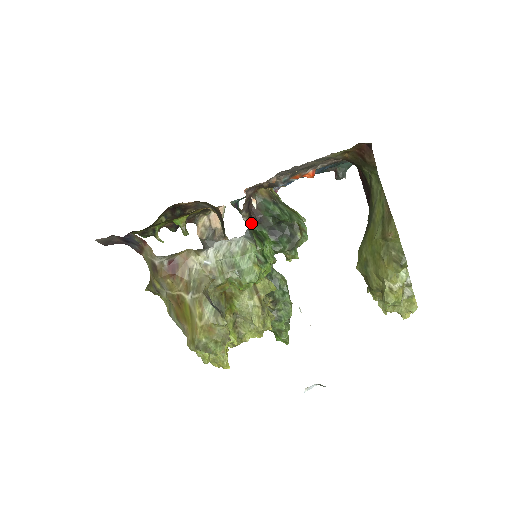
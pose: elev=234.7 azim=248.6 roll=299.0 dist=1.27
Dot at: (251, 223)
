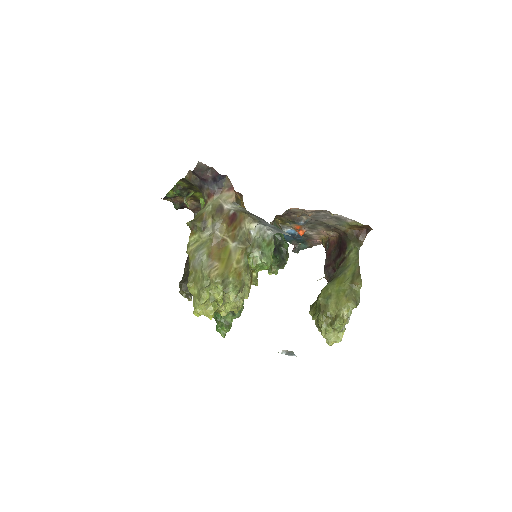
Dot at: occluded
